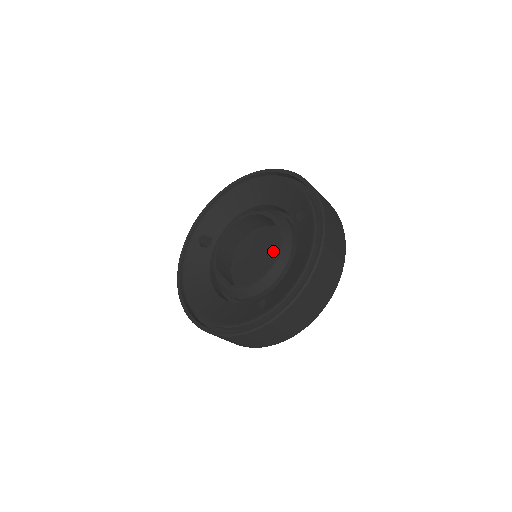
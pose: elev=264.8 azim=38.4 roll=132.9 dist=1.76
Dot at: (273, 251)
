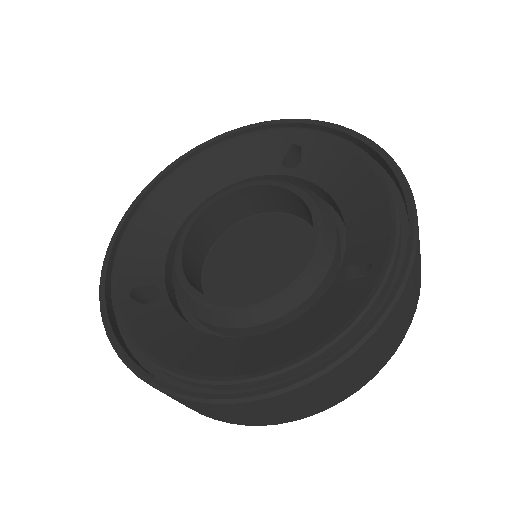
Dot at: (271, 242)
